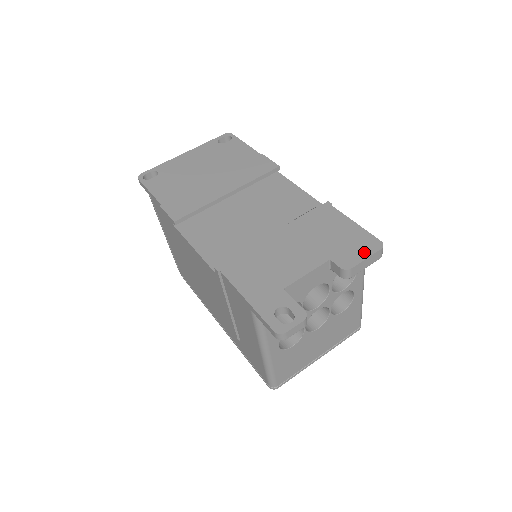
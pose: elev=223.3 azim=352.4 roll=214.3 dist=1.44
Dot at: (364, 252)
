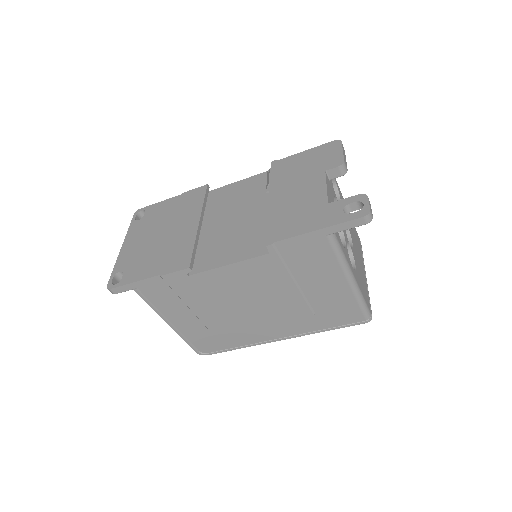
Dot at: (336, 151)
